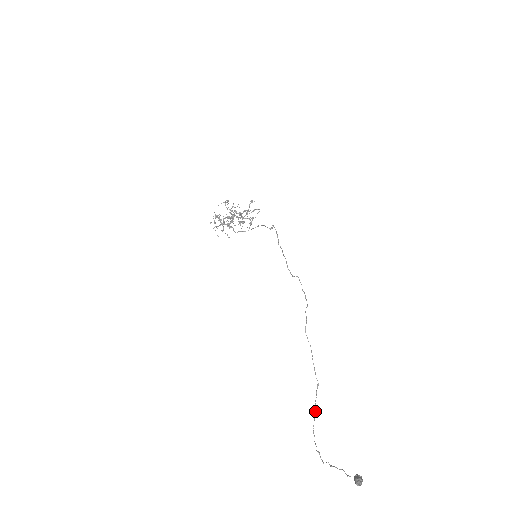
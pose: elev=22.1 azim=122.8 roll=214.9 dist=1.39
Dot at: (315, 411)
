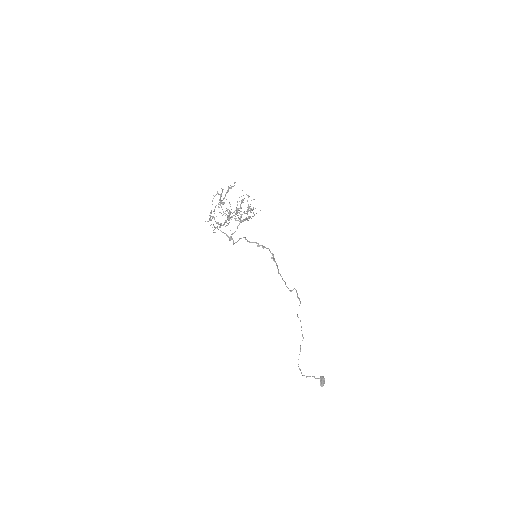
Dot at: occluded
